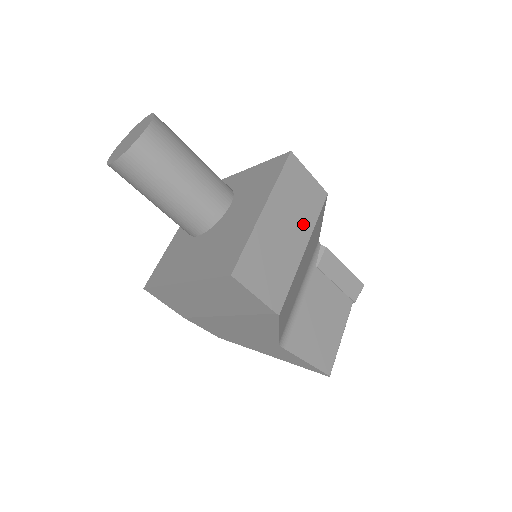
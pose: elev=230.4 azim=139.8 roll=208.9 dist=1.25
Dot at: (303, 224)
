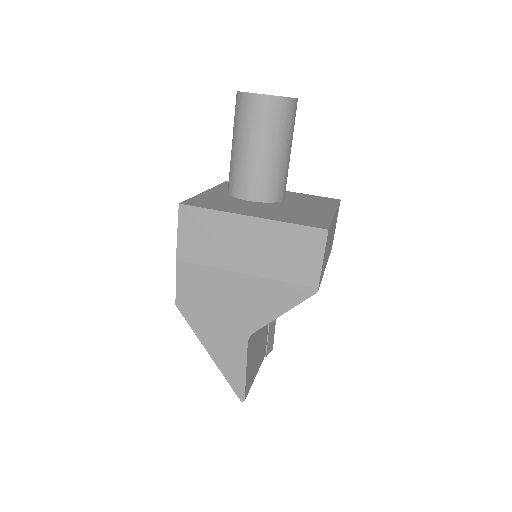
Dot at: occluded
